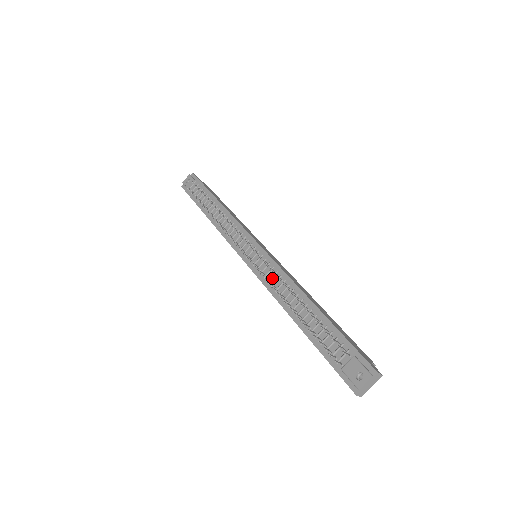
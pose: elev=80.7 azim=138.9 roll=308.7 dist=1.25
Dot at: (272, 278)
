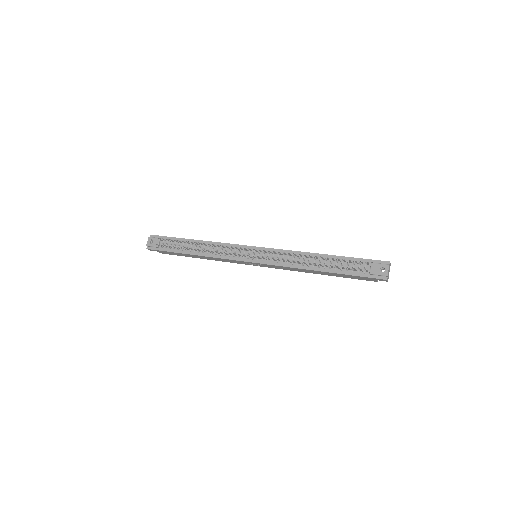
Dot at: occluded
